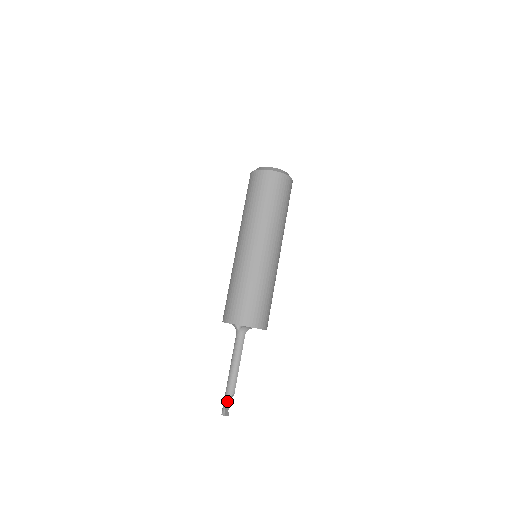
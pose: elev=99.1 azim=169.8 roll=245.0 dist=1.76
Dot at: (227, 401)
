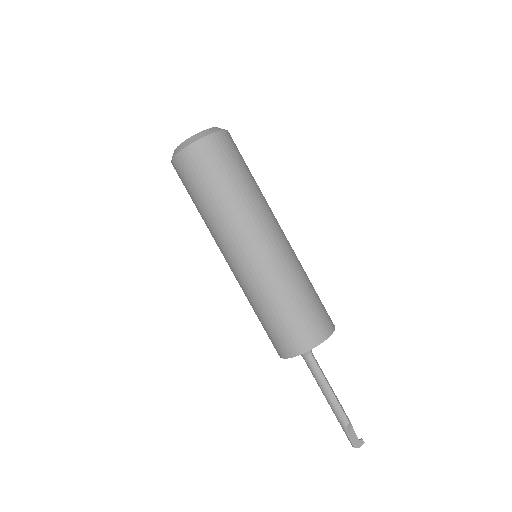
Dot at: (347, 434)
